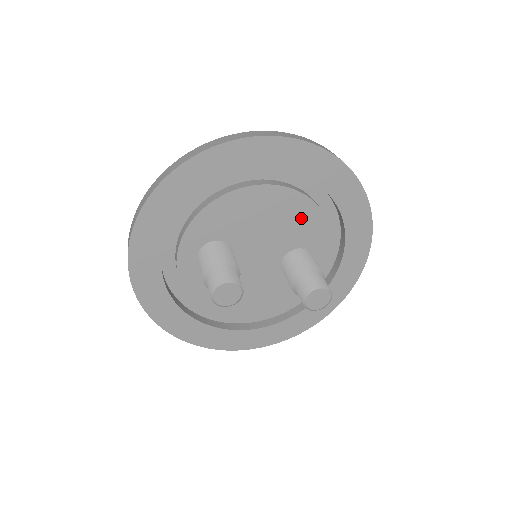
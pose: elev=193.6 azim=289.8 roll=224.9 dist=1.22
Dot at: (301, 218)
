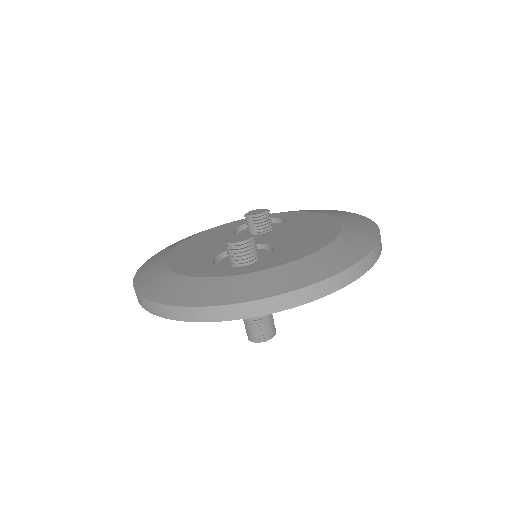
Dot at: occluded
